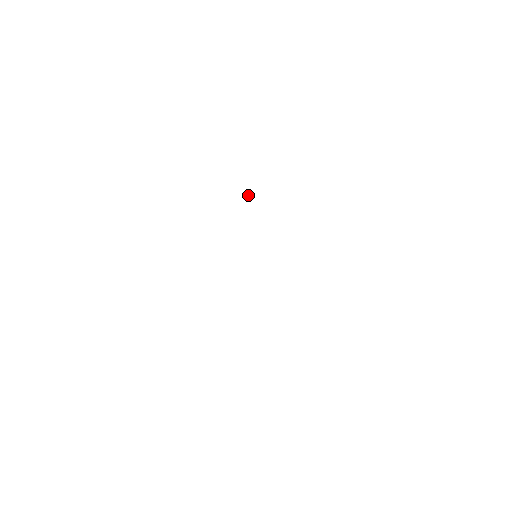
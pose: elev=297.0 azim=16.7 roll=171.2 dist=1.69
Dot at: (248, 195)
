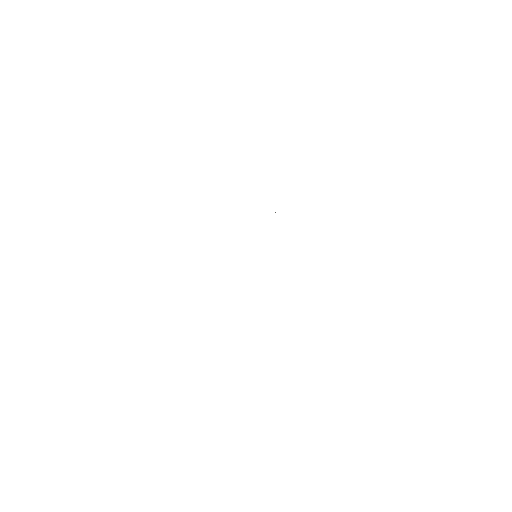
Dot at: occluded
